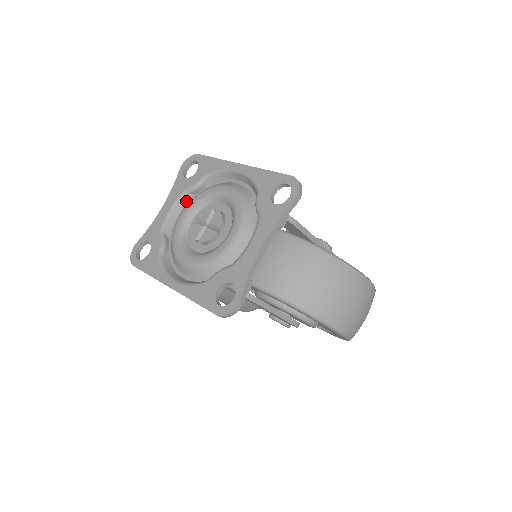
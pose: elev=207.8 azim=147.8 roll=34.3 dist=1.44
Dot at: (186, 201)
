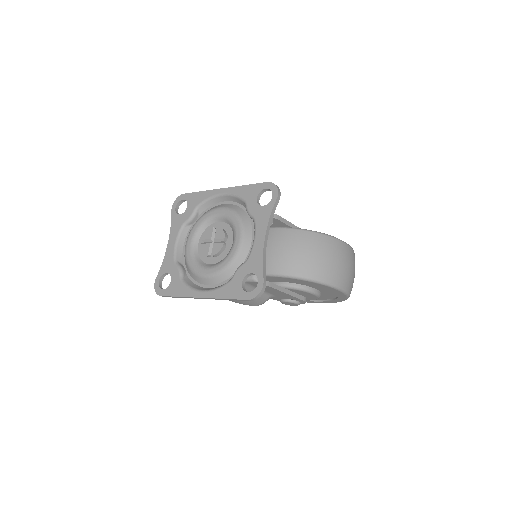
Dot at: (186, 232)
